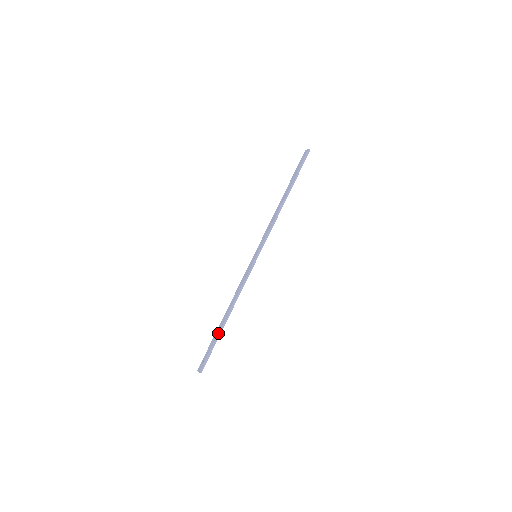
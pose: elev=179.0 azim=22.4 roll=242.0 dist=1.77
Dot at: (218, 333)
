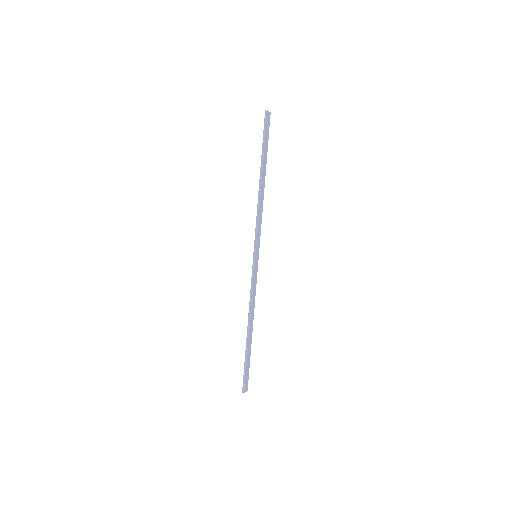
Dot at: occluded
